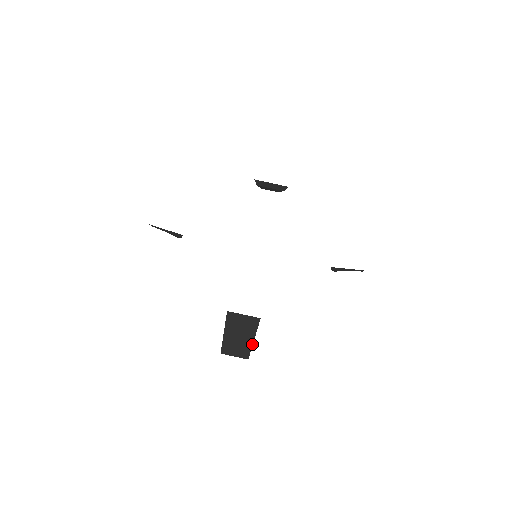
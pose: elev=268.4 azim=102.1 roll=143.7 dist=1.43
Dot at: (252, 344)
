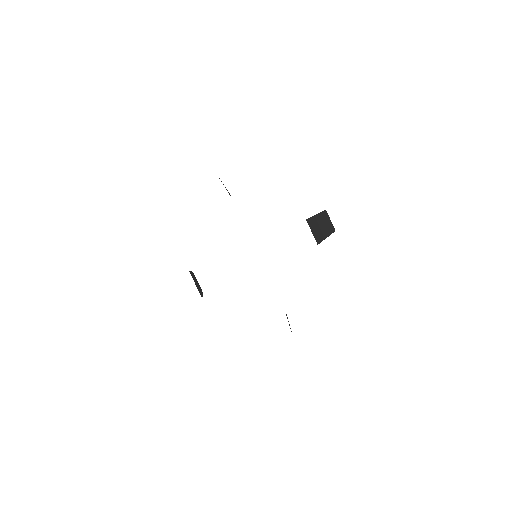
Dot at: occluded
